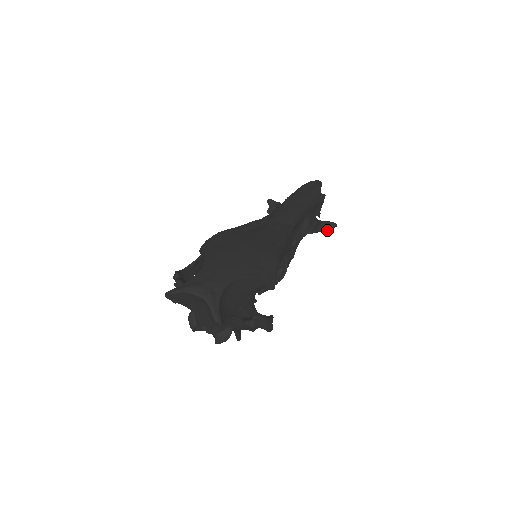
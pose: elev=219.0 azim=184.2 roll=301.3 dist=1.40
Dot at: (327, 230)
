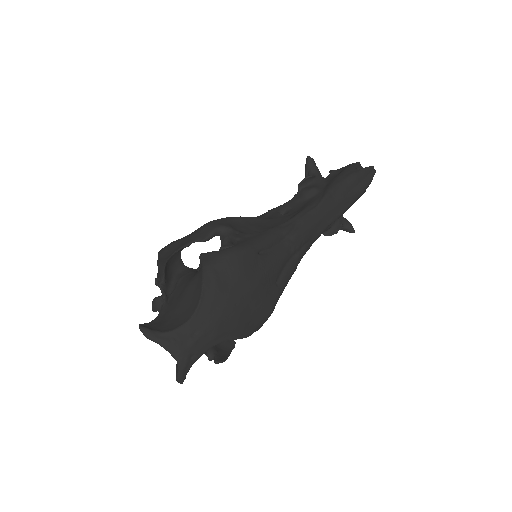
Dot at: (342, 229)
